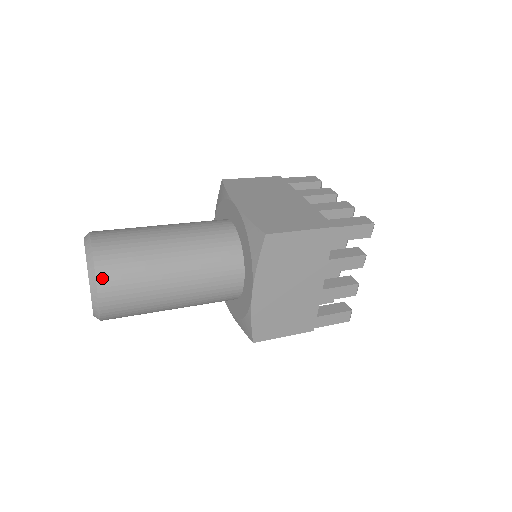
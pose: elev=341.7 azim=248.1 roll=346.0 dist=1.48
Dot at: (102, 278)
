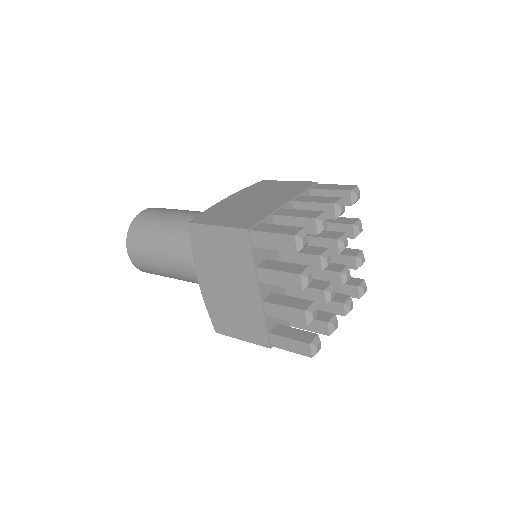
Dot at: (129, 237)
